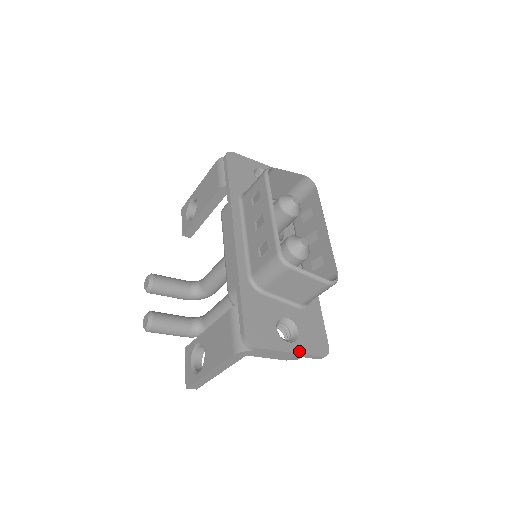
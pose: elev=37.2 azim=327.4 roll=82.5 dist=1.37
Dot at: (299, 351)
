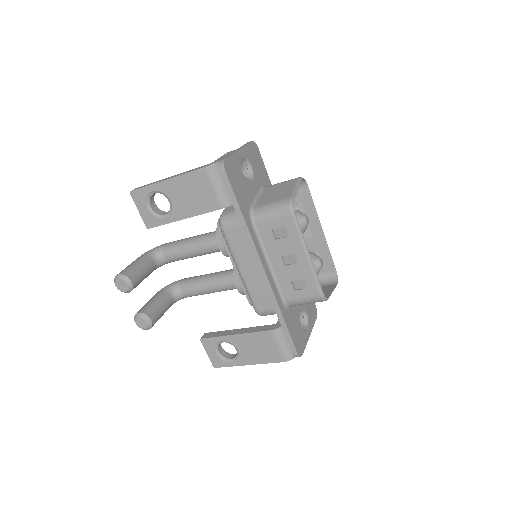
Dot at: (311, 329)
